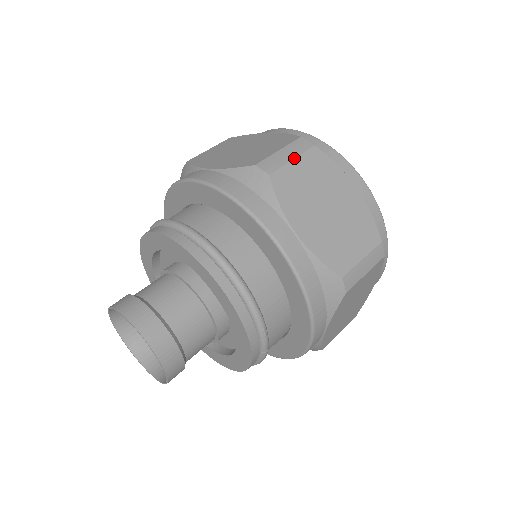
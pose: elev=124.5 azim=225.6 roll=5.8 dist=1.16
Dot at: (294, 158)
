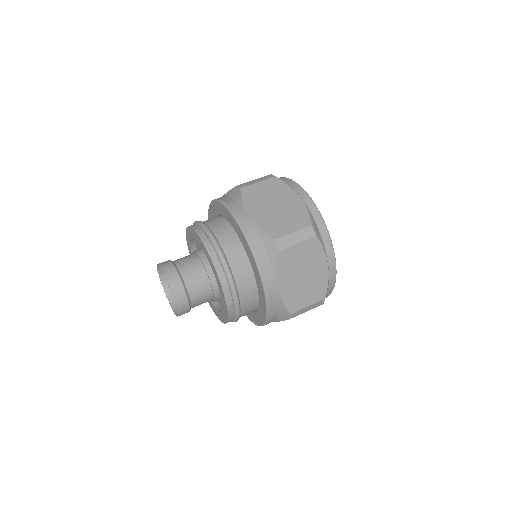
Dot at: (300, 242)
